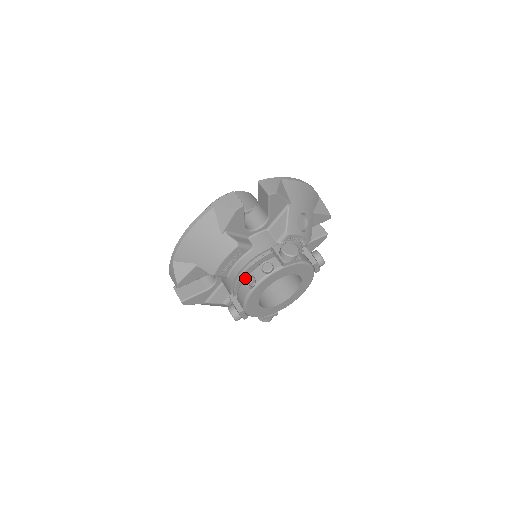
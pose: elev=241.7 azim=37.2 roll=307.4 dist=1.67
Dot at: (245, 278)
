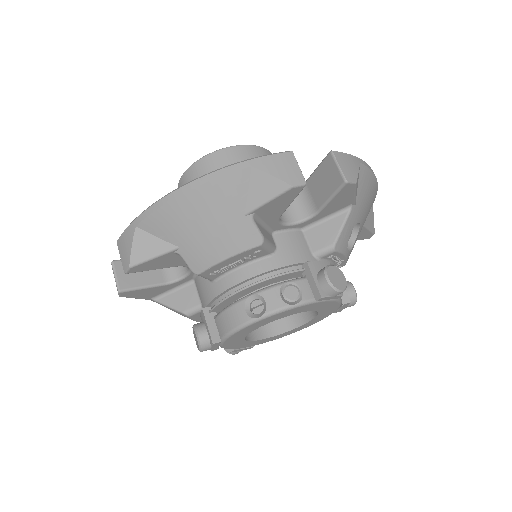
Dot at: (247, 296)
